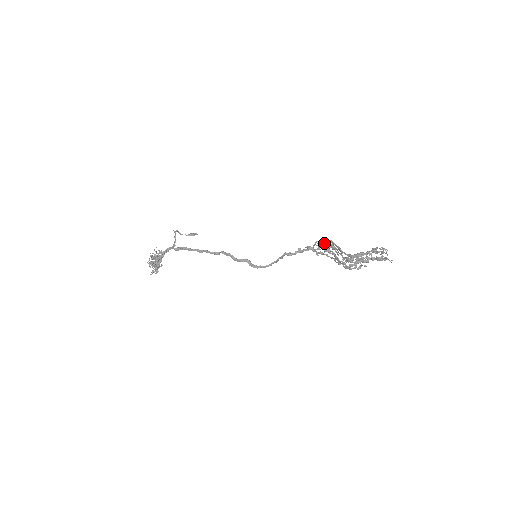
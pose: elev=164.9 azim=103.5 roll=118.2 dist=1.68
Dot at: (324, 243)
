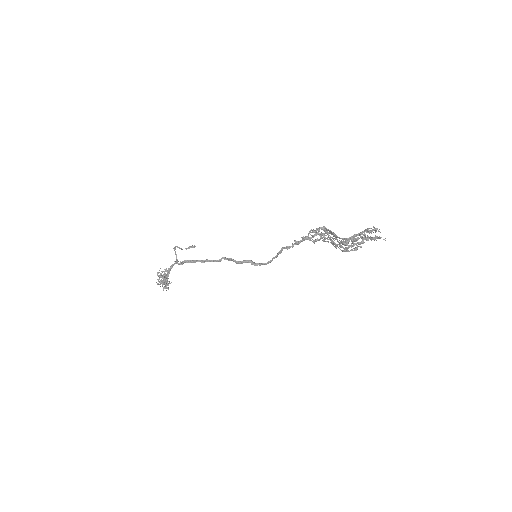
Dot at: (318, 231)
